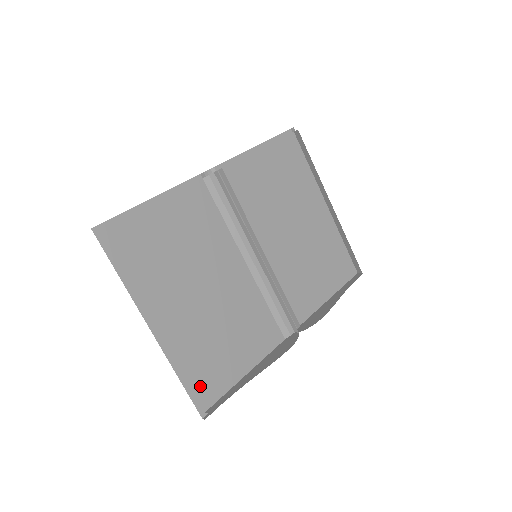
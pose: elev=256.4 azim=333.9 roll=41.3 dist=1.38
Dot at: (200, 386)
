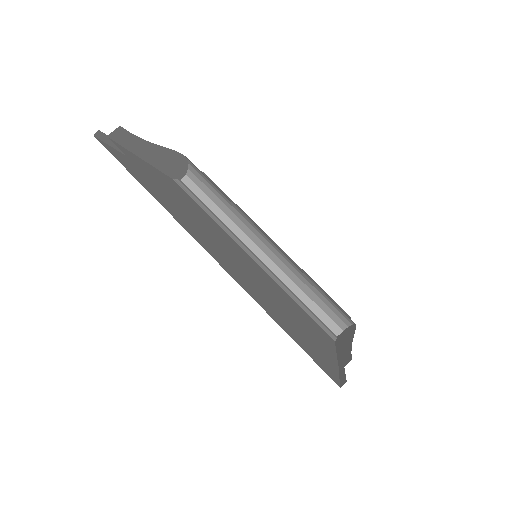
Dot at: (308, 339)
